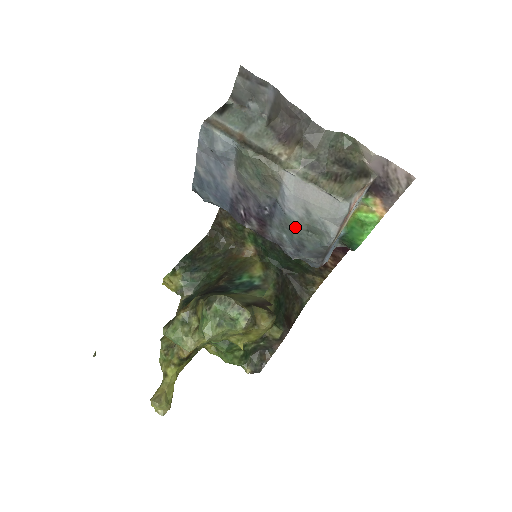
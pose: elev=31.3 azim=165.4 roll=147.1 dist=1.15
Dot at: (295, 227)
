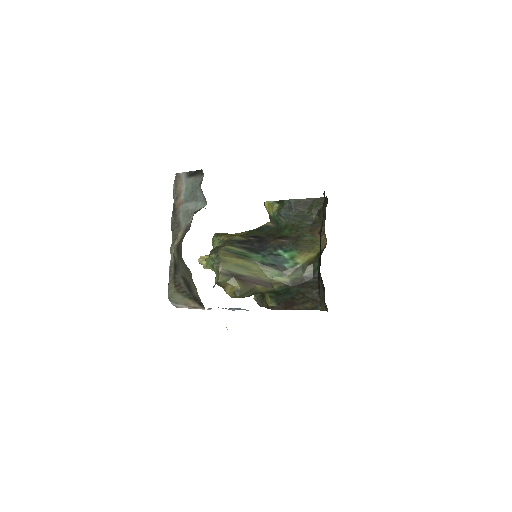
Dot at: occluded
